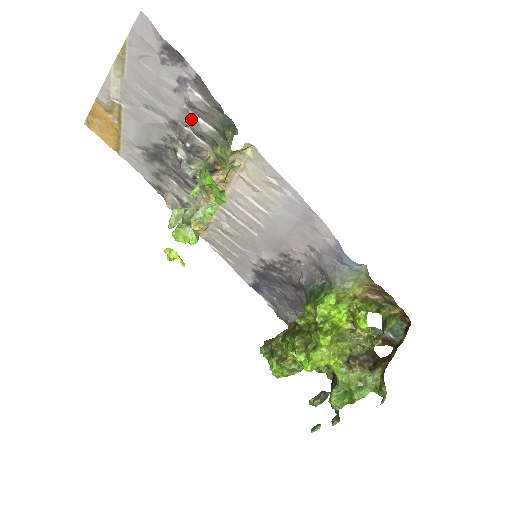
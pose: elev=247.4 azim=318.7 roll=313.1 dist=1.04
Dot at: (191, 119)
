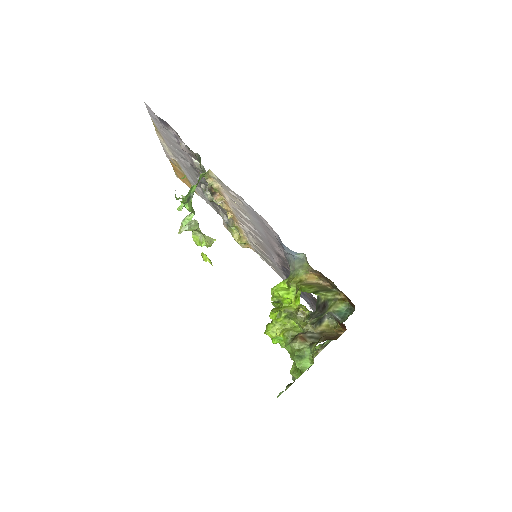
Dot at: (191, 160)
